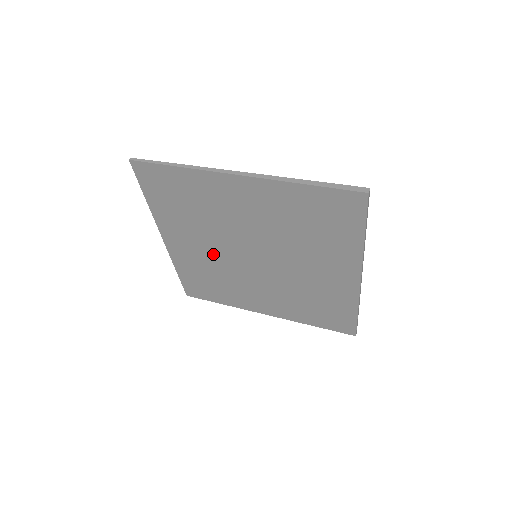
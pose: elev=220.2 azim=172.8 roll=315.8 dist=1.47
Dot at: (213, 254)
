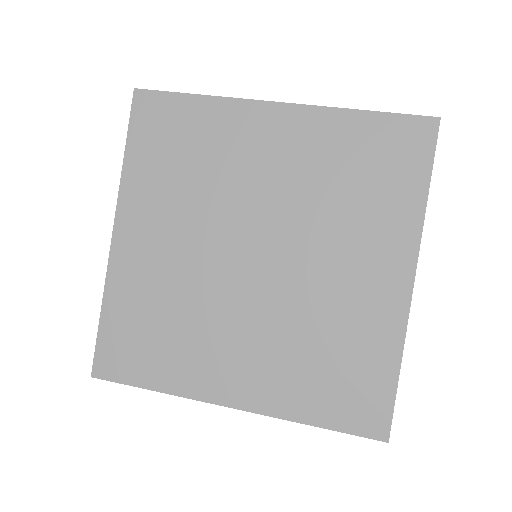
Dot at: (186, 257)
